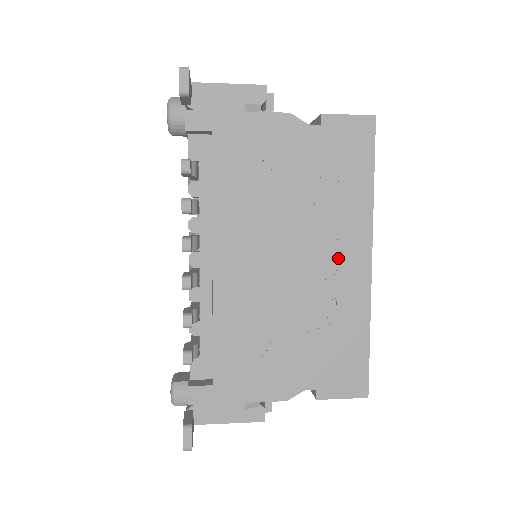
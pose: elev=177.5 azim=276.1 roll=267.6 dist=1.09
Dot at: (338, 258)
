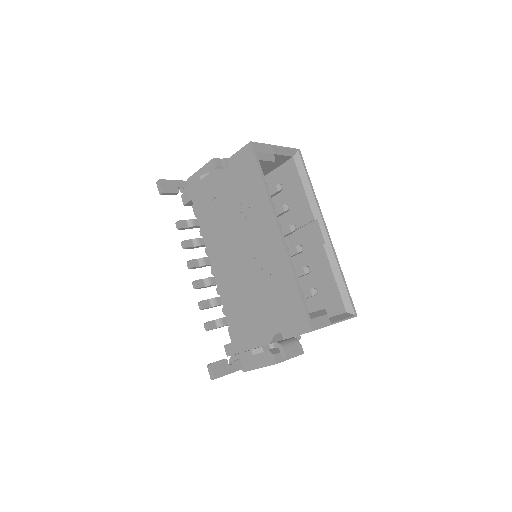
Dot at: (263, 240)
